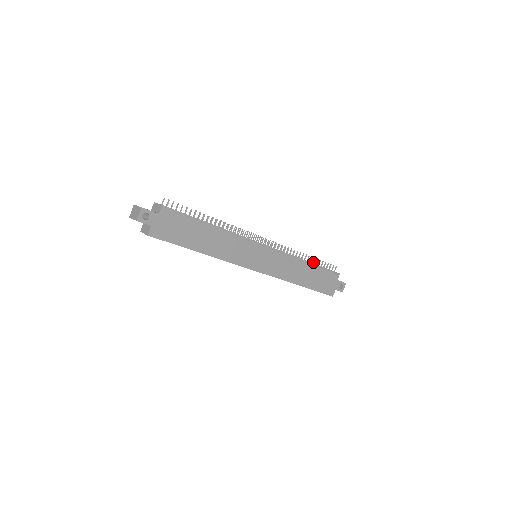
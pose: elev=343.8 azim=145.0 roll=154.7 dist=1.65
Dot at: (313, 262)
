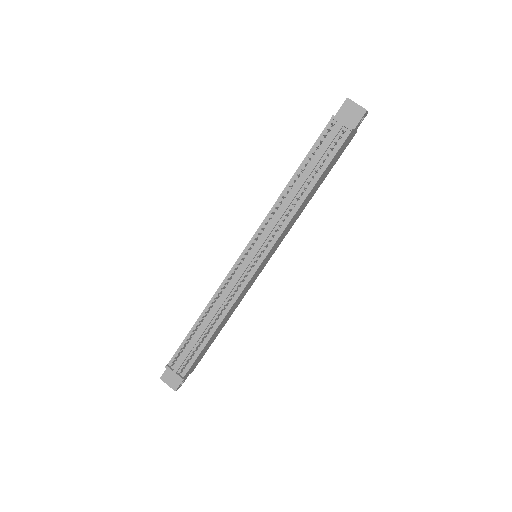
Dot at: (312, 178)
